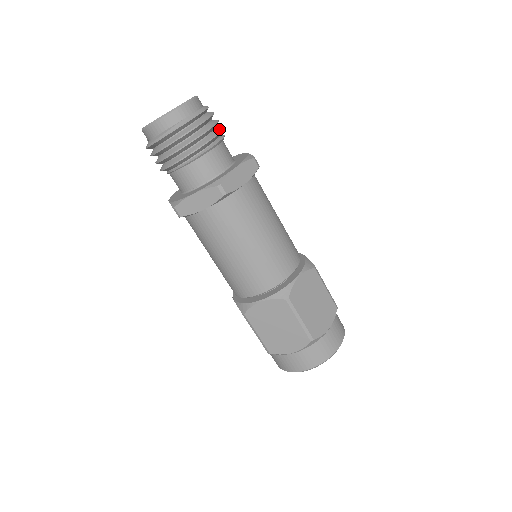
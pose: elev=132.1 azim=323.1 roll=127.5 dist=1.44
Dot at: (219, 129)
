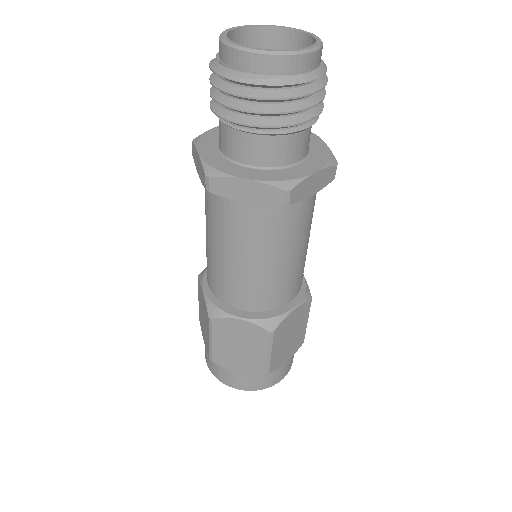
Dot at: (321, 104)
